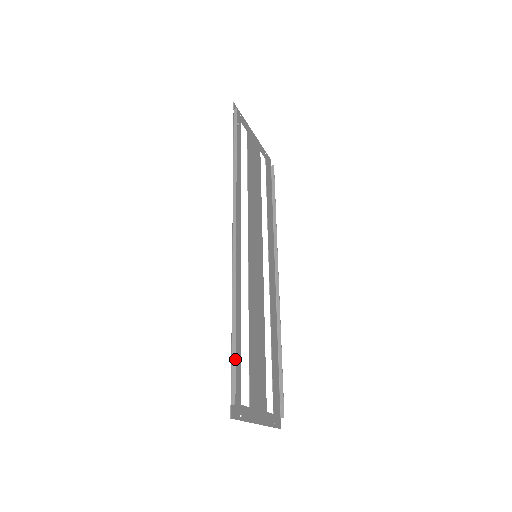
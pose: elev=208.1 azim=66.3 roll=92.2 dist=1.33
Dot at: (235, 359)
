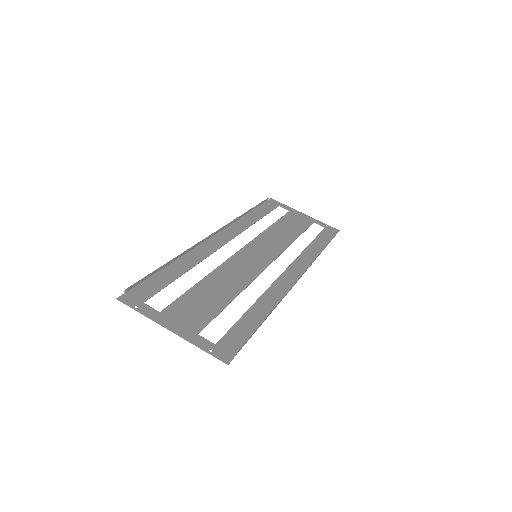
Dot at: (150, 273)
